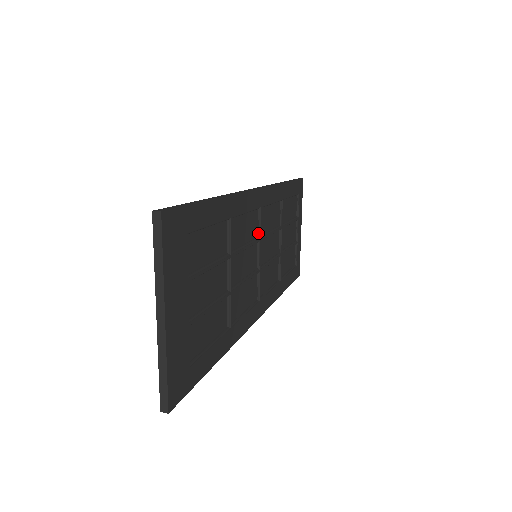
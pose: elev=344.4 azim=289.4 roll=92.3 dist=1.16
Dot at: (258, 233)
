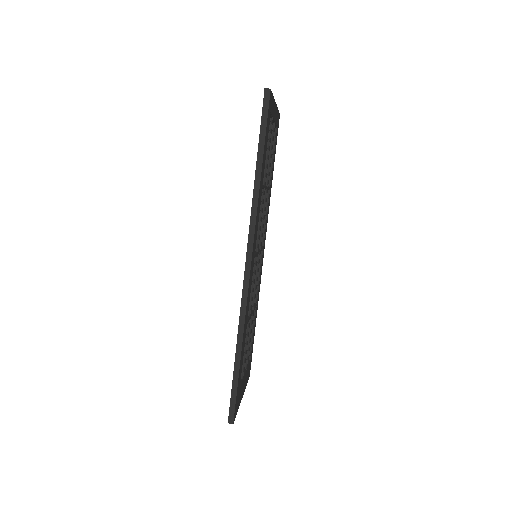
Dot at: occluded
